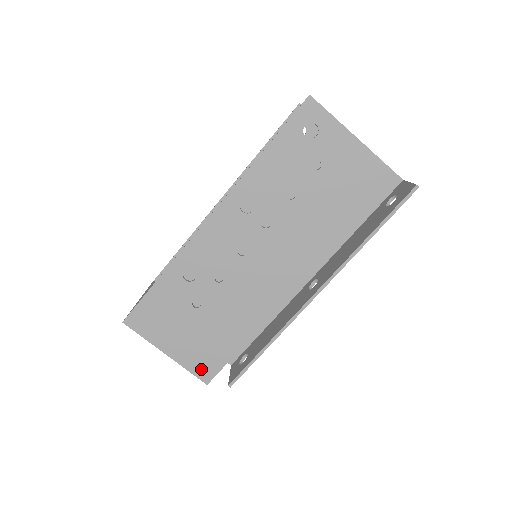
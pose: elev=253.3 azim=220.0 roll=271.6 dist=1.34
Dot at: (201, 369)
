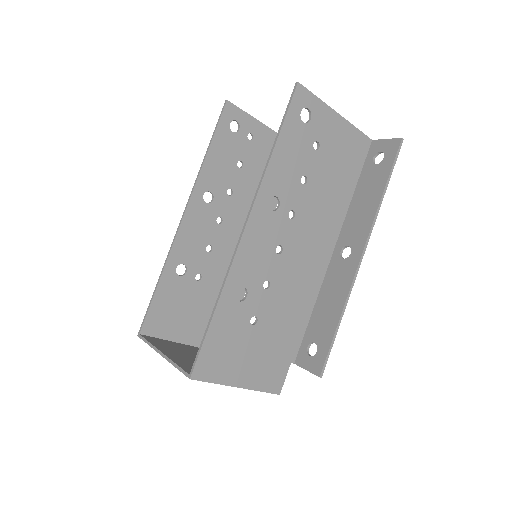
Dot at: (271, 383)
